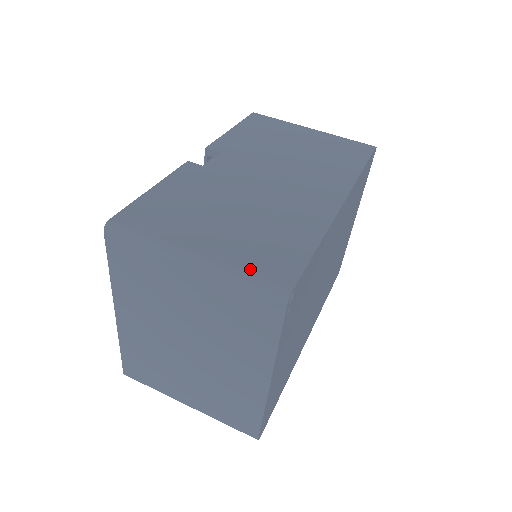
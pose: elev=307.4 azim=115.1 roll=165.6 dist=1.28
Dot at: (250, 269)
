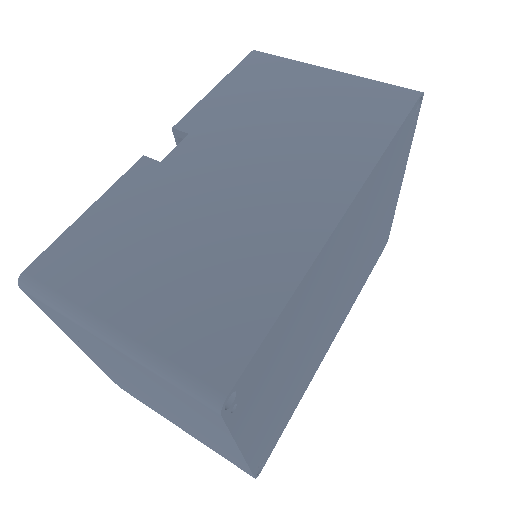
Dot at: (177, 356)
